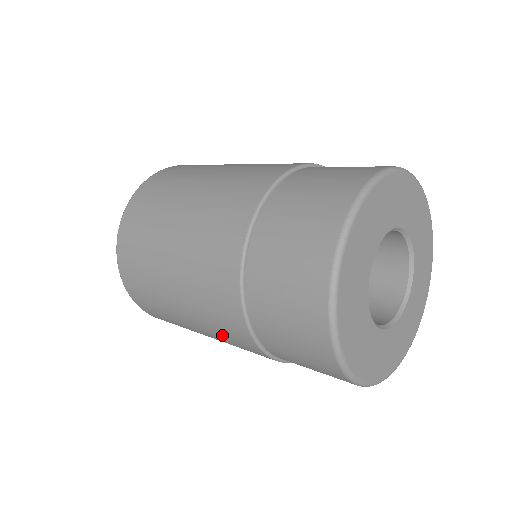
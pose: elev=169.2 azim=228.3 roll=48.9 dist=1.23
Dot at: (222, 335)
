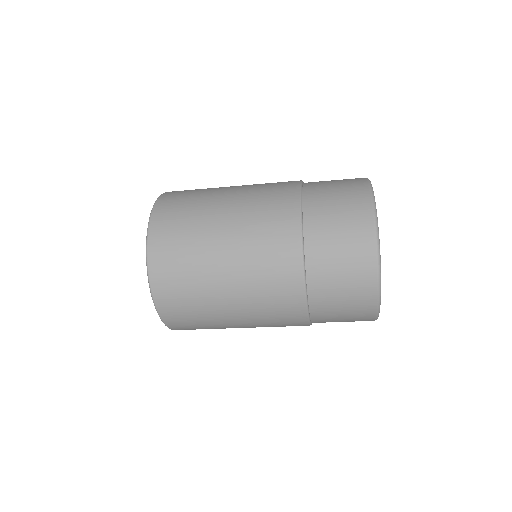
Dot at: (265, 295)
